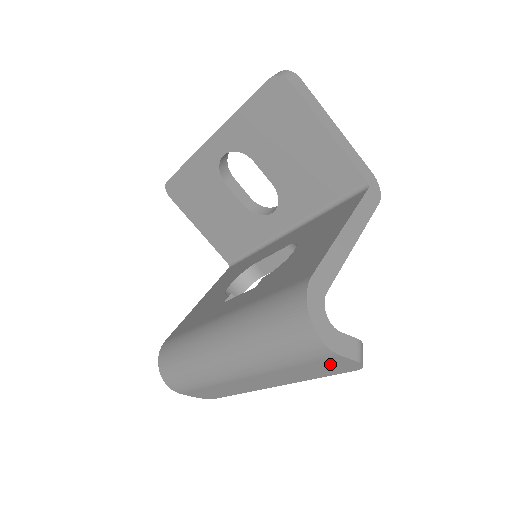
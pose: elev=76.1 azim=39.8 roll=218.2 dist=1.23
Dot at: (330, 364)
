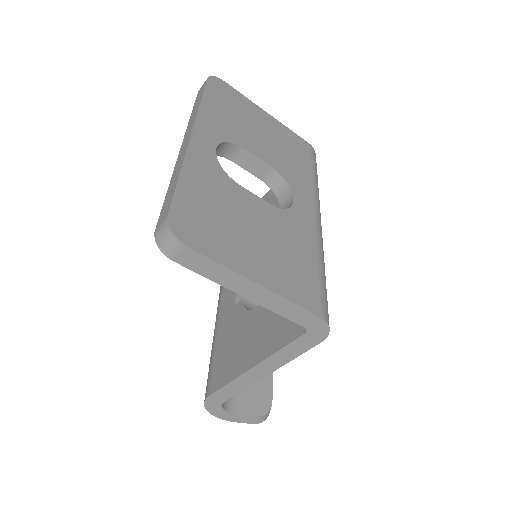
Dot at: occluded
